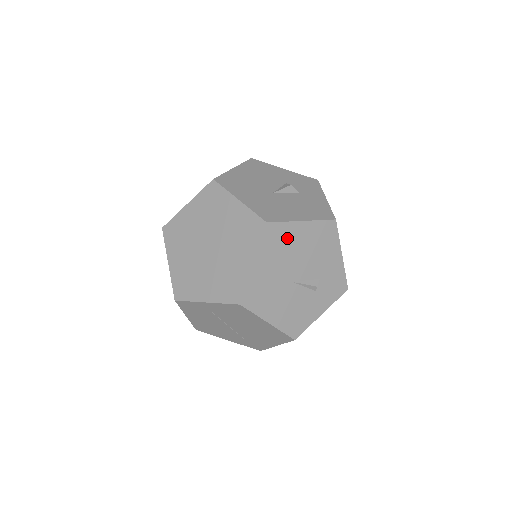
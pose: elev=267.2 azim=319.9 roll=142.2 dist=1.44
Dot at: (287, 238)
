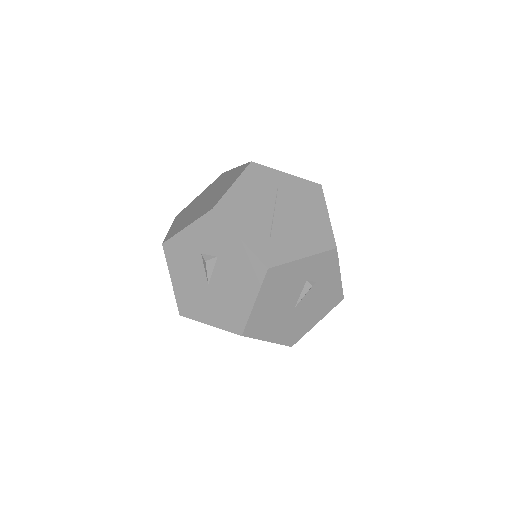
Dot at: occluded
